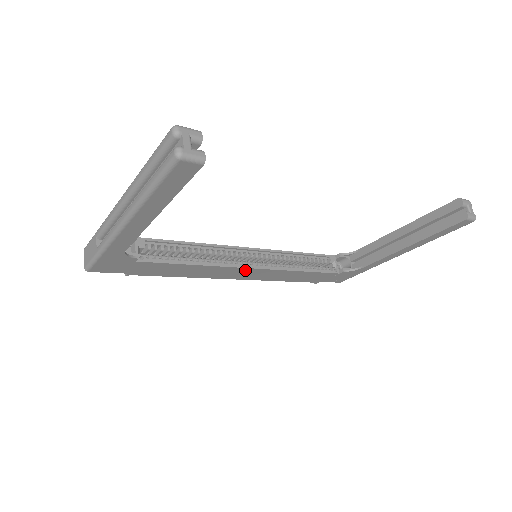
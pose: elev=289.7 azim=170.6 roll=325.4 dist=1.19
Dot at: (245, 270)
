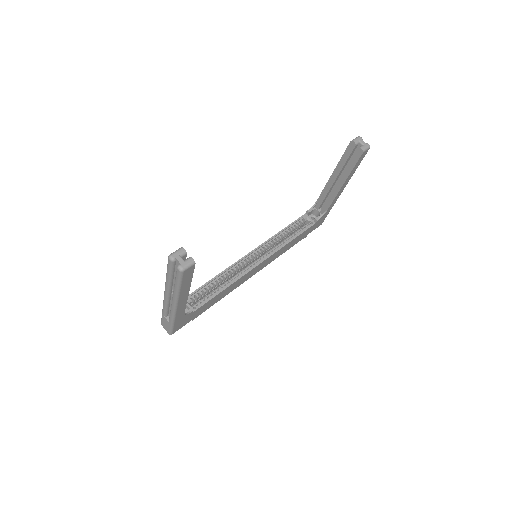
Dot at: (256, 268)
